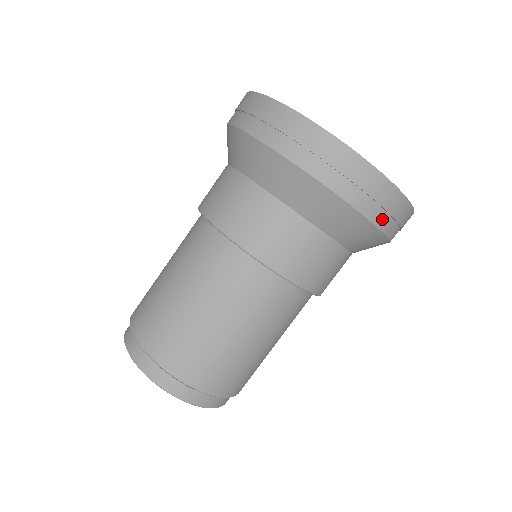
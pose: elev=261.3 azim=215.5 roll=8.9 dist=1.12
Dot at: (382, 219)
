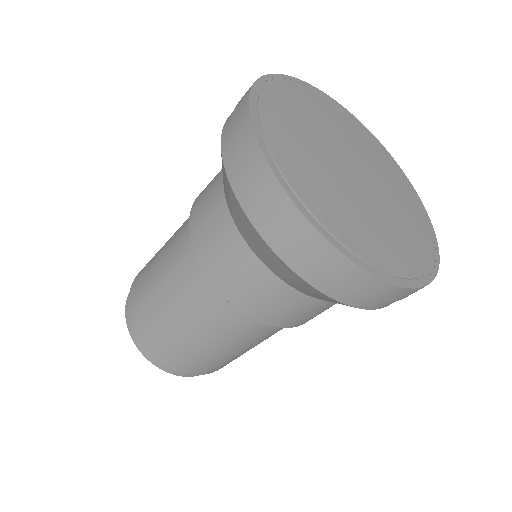
Dot at: occluded
